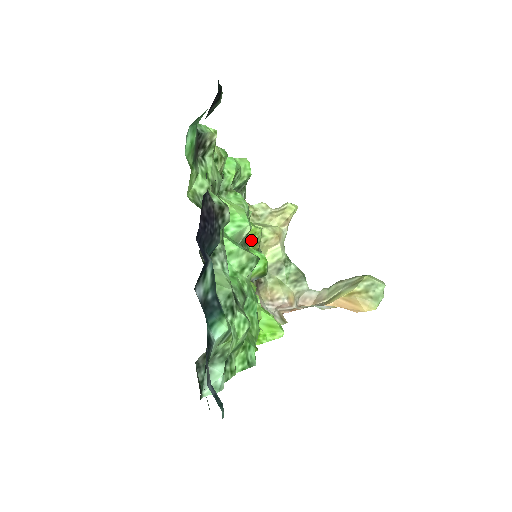
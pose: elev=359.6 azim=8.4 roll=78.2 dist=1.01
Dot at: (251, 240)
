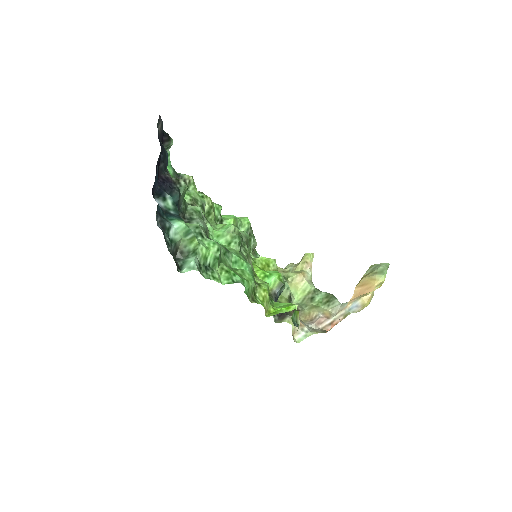
Dot at: (267, 267)
